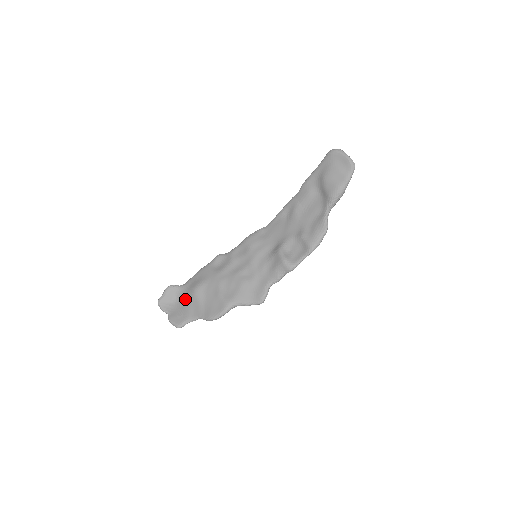
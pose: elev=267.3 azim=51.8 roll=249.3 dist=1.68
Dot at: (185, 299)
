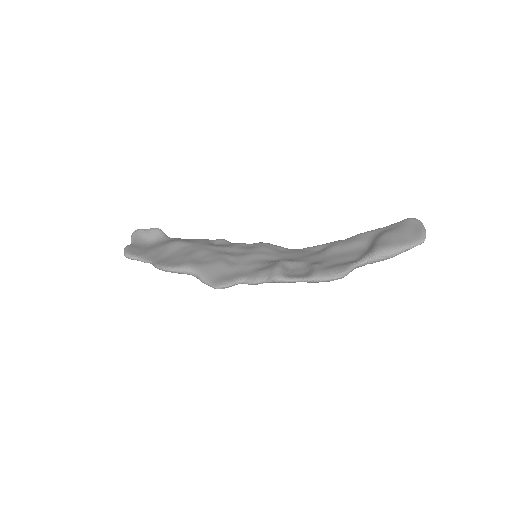
Dot at: (159, 245)
